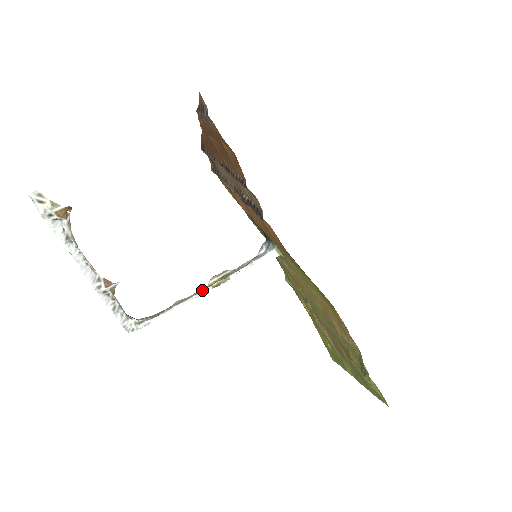
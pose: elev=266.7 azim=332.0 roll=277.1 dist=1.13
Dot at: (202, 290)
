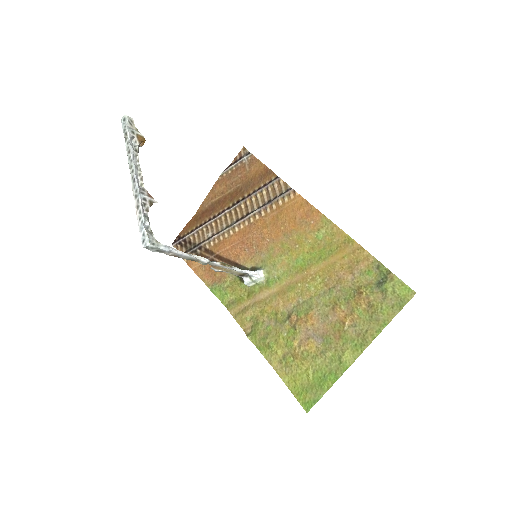
Dot at: (211, 261)
